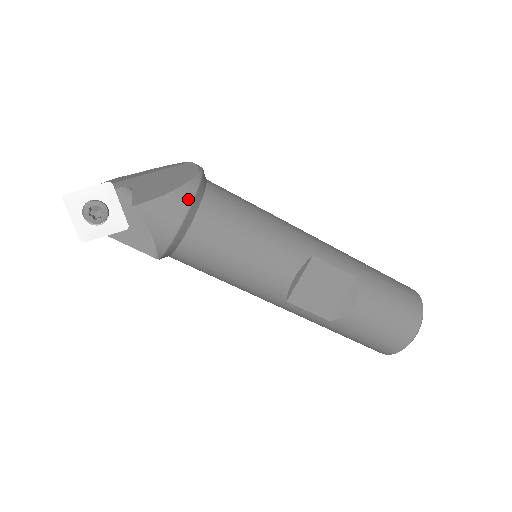
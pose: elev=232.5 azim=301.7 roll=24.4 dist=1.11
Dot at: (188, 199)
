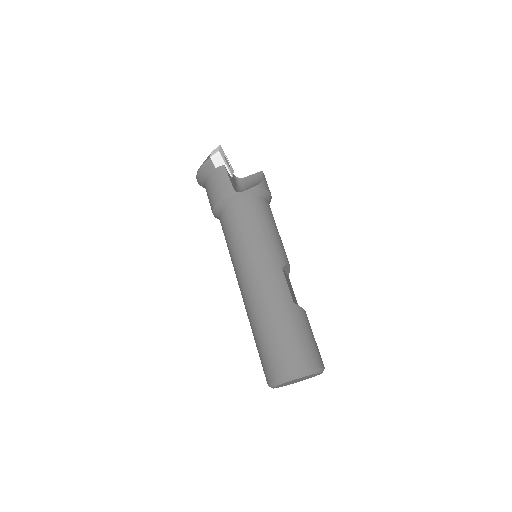
Dot at: occluded
